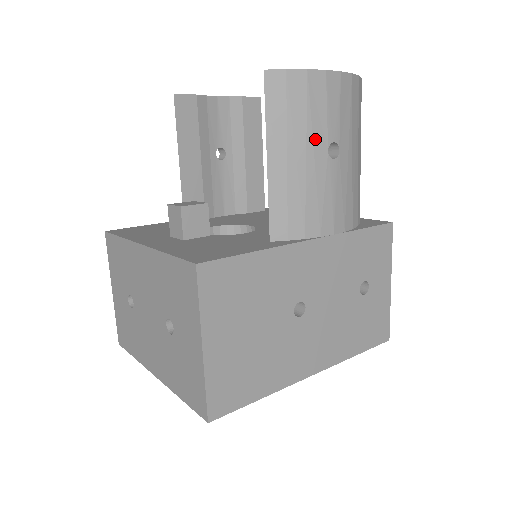
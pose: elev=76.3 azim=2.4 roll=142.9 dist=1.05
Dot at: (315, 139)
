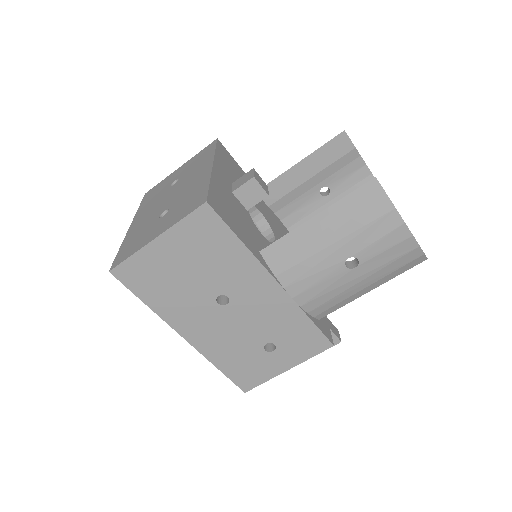
Dot at: (350, 243)
